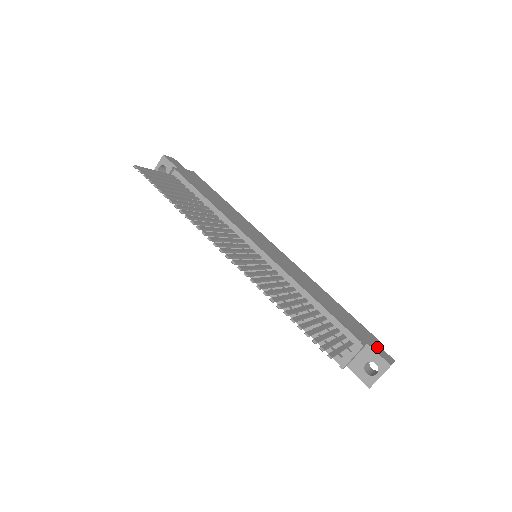
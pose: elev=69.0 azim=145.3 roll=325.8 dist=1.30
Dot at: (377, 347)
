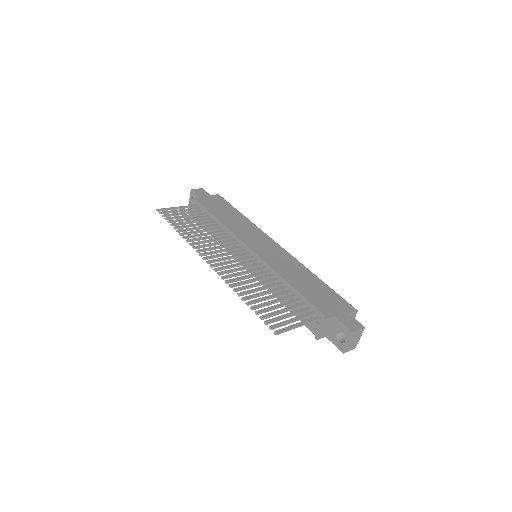
Dot at: (347, 318)
